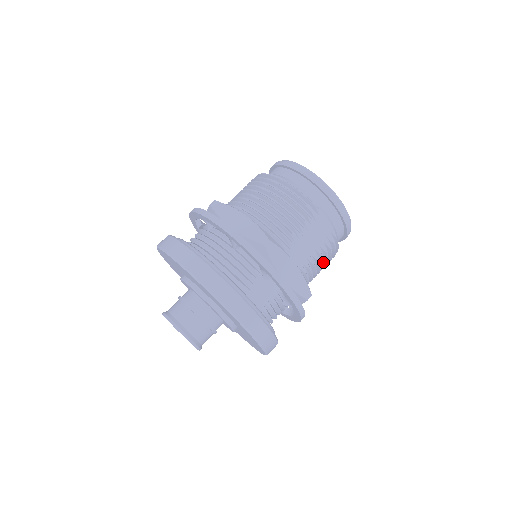
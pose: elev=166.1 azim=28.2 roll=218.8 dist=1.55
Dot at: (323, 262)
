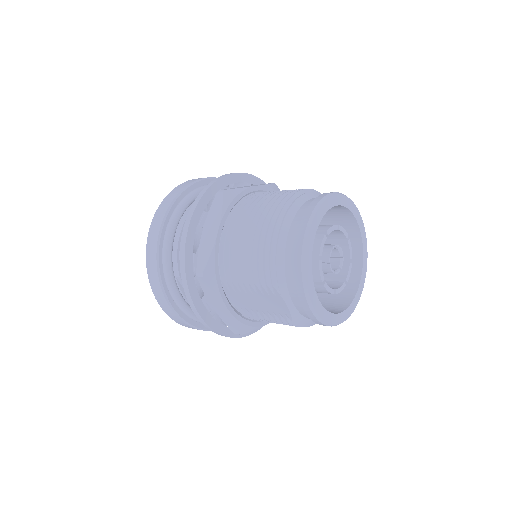
Dot at: (278, 323)
